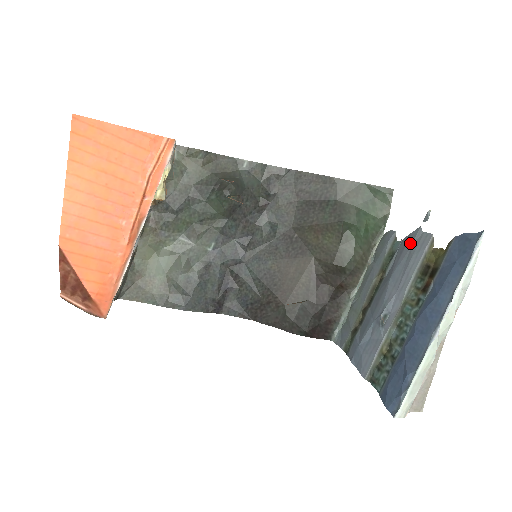
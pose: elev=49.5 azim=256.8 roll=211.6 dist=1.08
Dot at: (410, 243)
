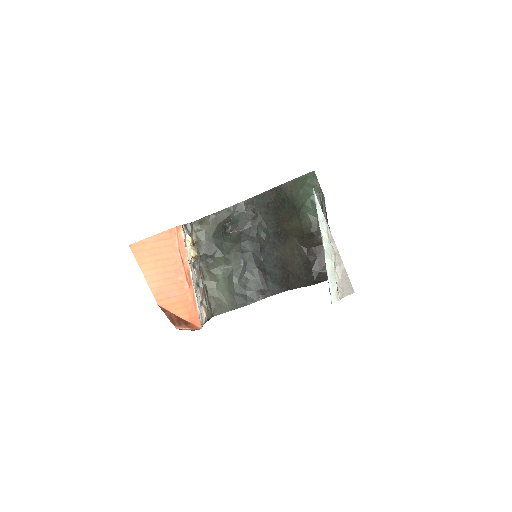
Dot at: occluded
